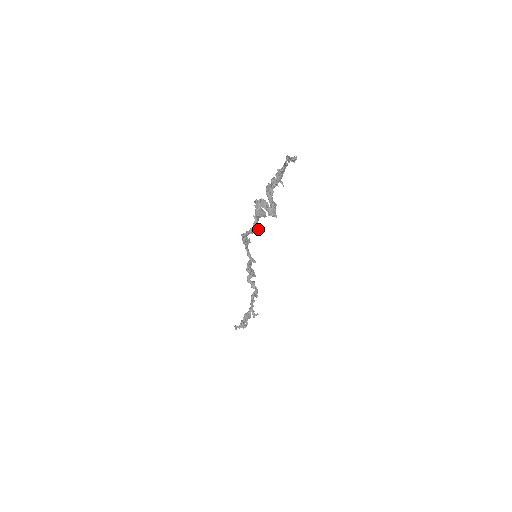
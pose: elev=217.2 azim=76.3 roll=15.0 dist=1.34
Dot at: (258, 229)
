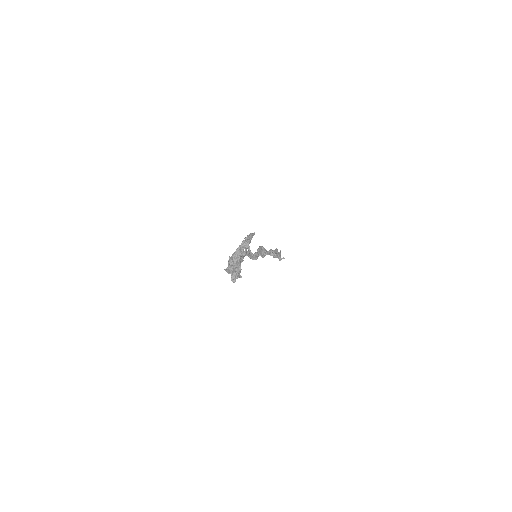
Dot at: occluded
